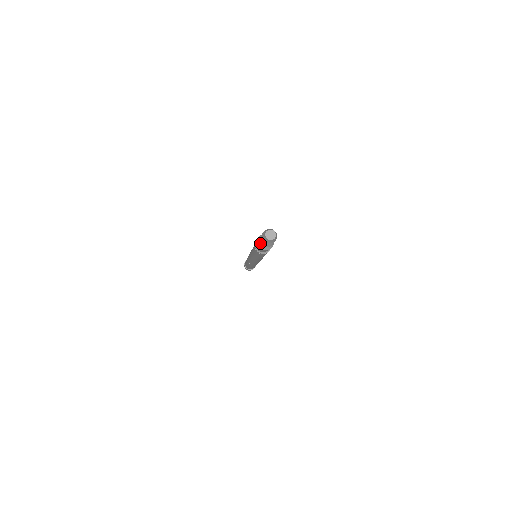
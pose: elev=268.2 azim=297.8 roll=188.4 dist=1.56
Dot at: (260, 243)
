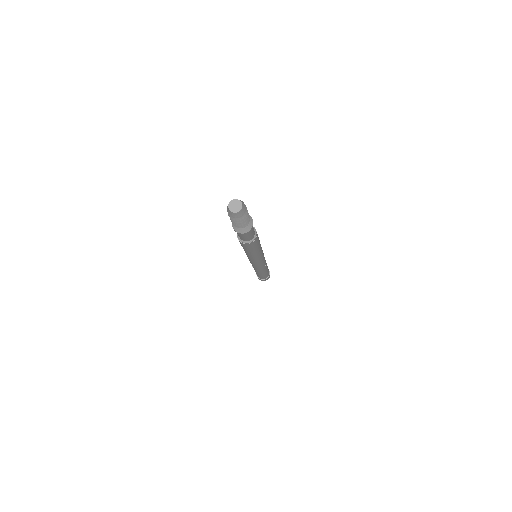
Dot at: (237, 229)
